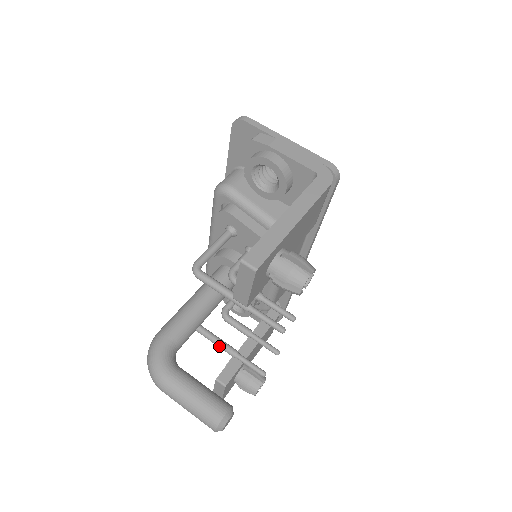
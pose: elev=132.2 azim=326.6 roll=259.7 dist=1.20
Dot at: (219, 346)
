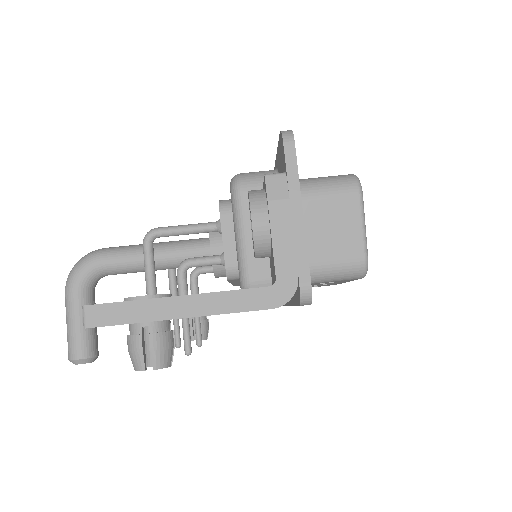
Dot at: (170, 291)
